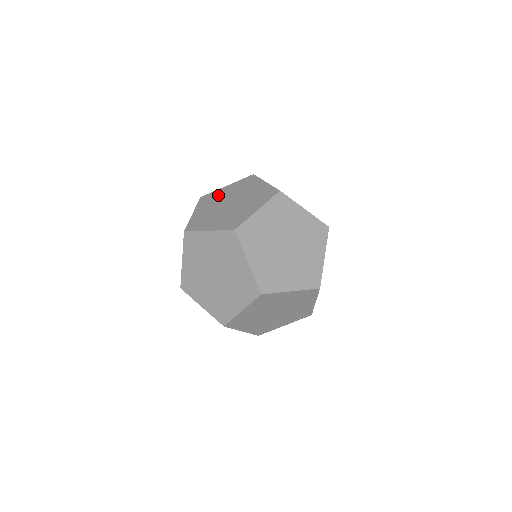
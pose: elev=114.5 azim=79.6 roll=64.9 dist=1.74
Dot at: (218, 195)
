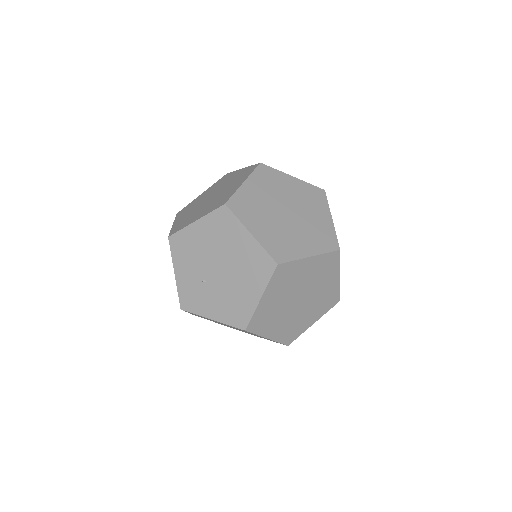
Dot at: (195, 202)
